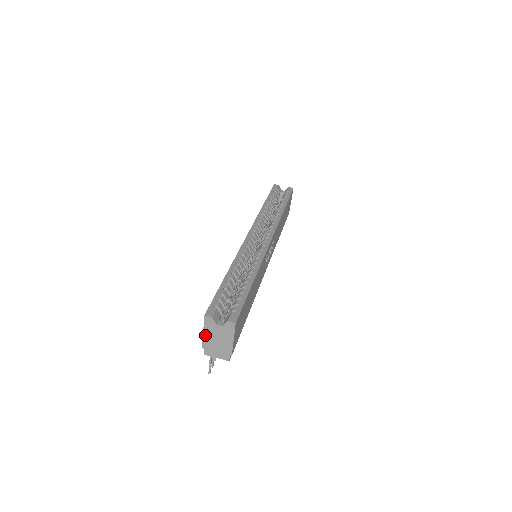
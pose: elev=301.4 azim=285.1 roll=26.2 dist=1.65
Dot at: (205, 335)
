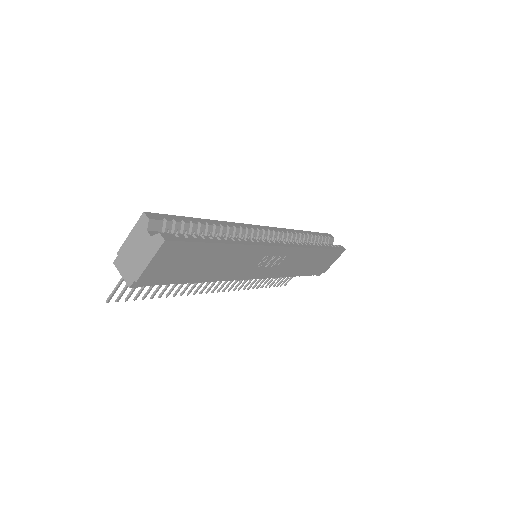
Dot at: (129, 238)
